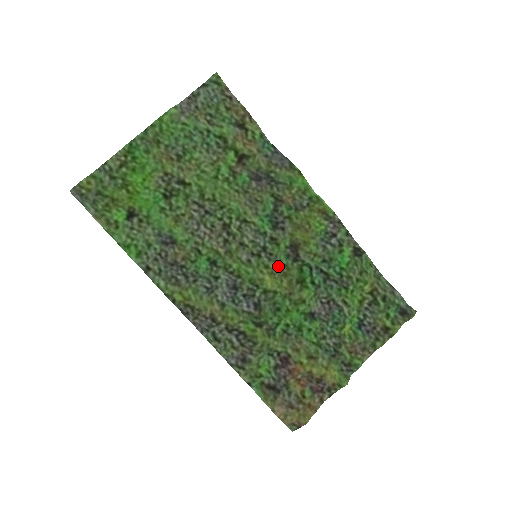
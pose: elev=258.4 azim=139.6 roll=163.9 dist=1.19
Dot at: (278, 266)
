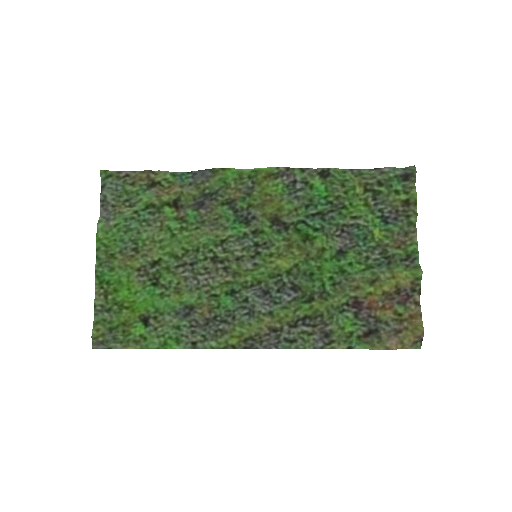
Dot at: (278, 246)
